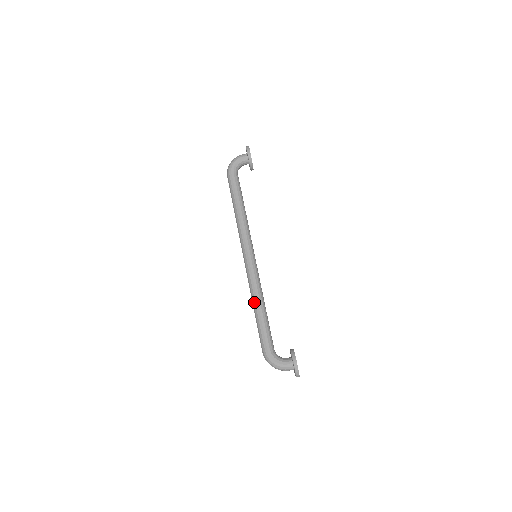
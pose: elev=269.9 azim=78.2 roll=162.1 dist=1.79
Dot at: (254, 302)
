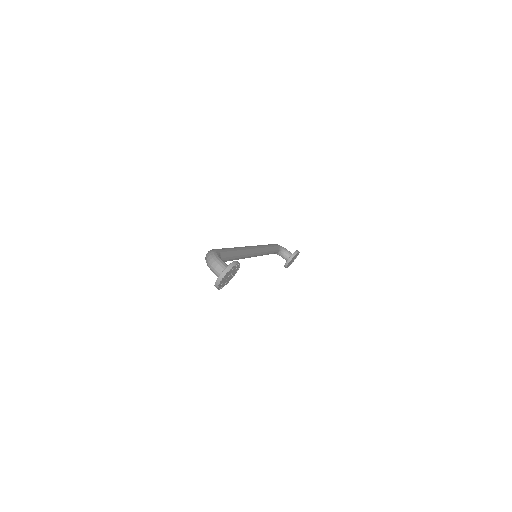
Dot at: (234, 247)
